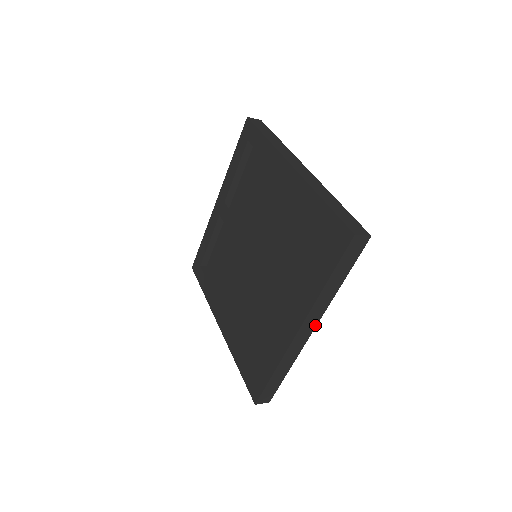
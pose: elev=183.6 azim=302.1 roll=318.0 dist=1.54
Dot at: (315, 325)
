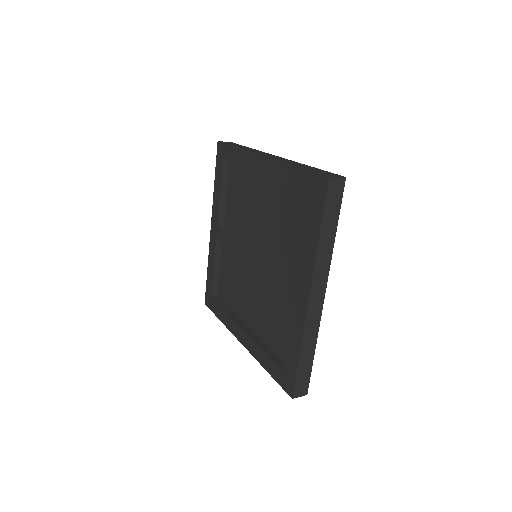
Dot at: (324, 289)
